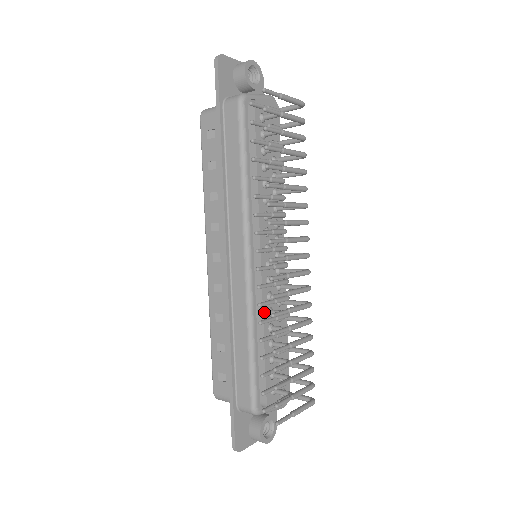
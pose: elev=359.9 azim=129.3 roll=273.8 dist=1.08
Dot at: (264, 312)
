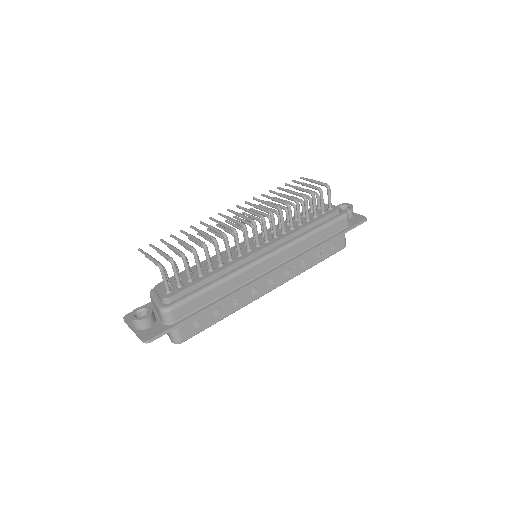
Dot at: (216, 256)
